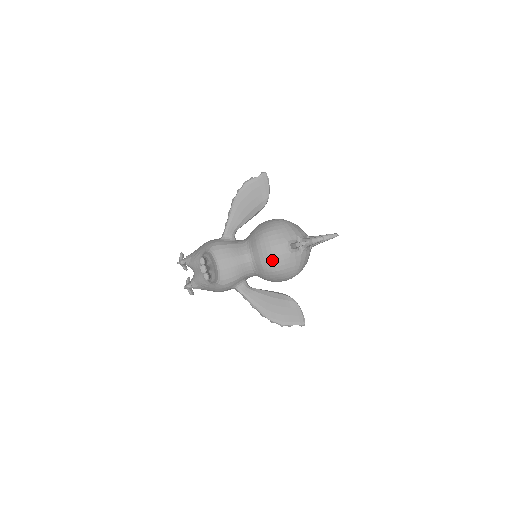
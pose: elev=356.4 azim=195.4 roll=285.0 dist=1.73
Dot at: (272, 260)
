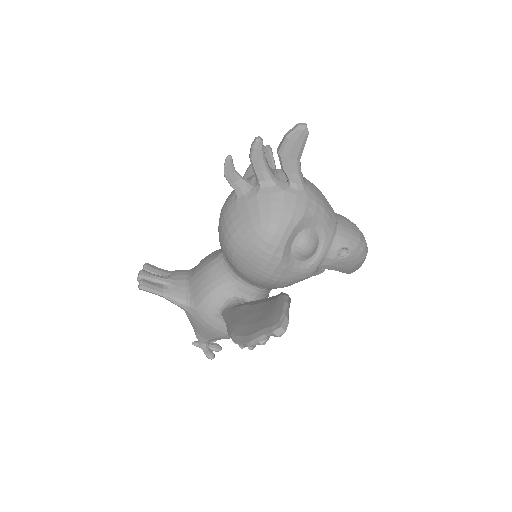
Dot at: (221, 228)
